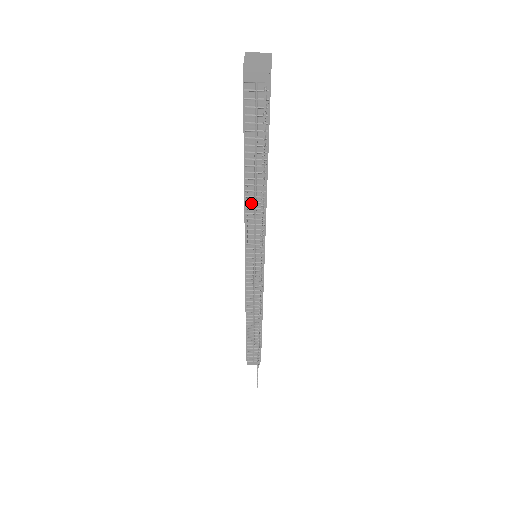
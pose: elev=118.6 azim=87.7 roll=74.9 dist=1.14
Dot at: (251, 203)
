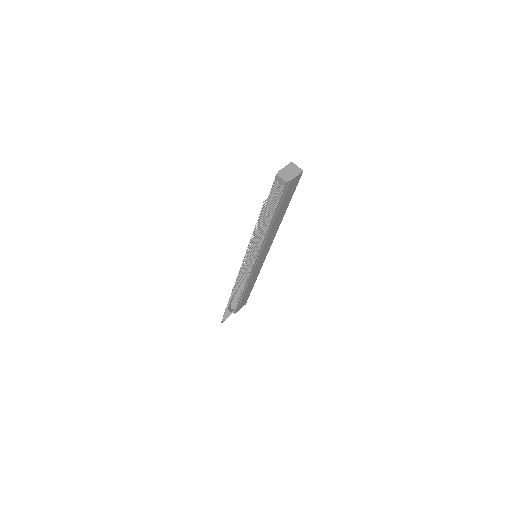
Dot at: occluded
